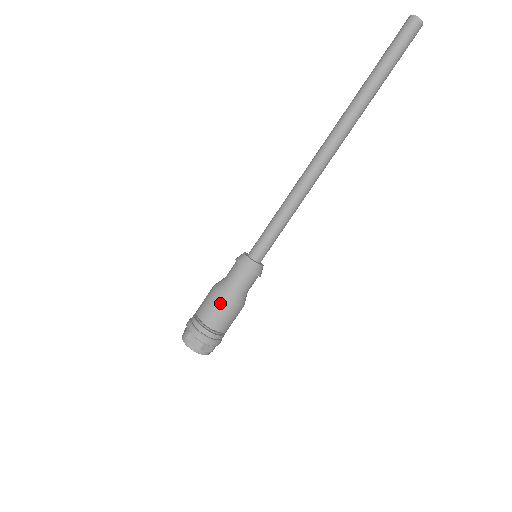
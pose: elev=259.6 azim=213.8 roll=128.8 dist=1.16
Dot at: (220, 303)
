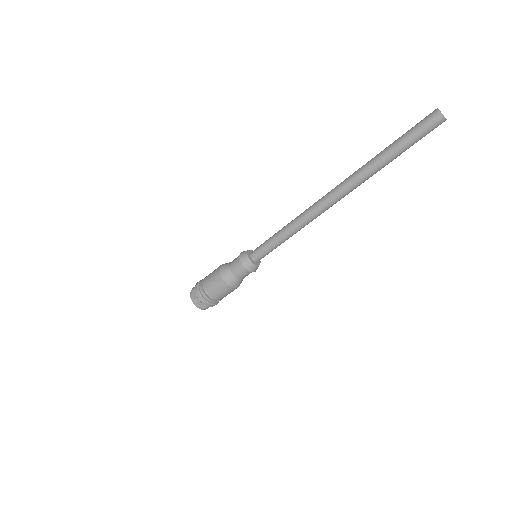
Dot at: (217, 278)
